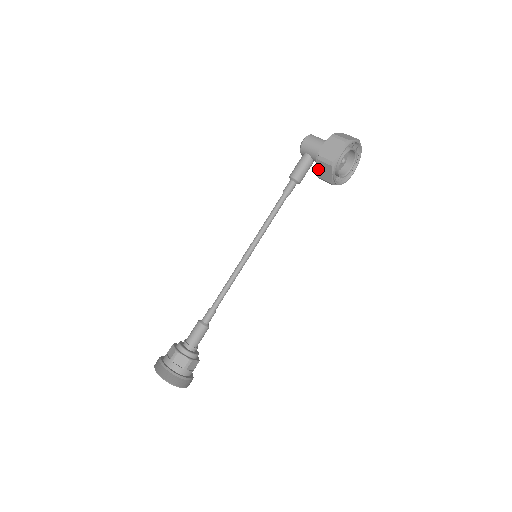
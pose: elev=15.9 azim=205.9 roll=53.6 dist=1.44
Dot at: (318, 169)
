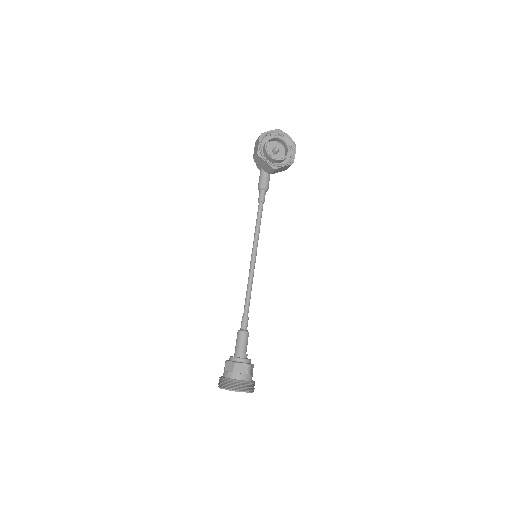
Dot at: (262, 167)
